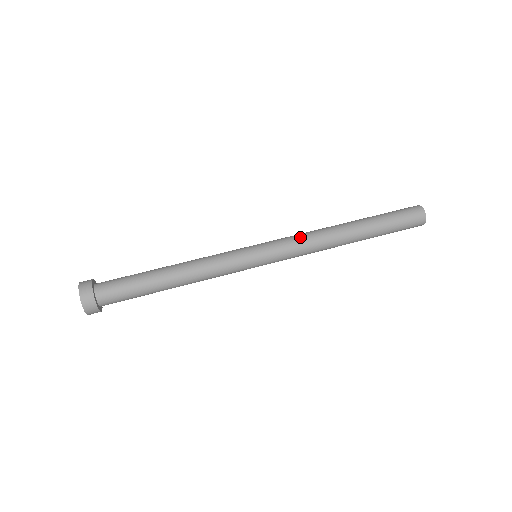
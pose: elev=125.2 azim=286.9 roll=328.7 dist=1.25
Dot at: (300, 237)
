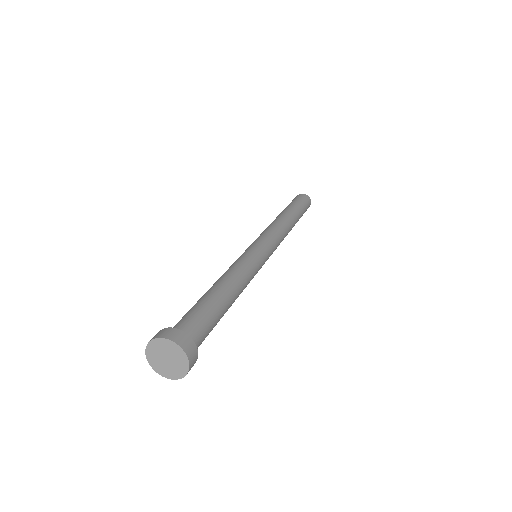
Dot at: (265, 230)
